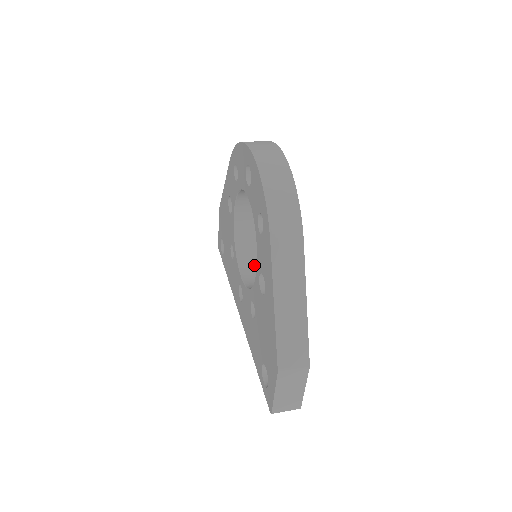
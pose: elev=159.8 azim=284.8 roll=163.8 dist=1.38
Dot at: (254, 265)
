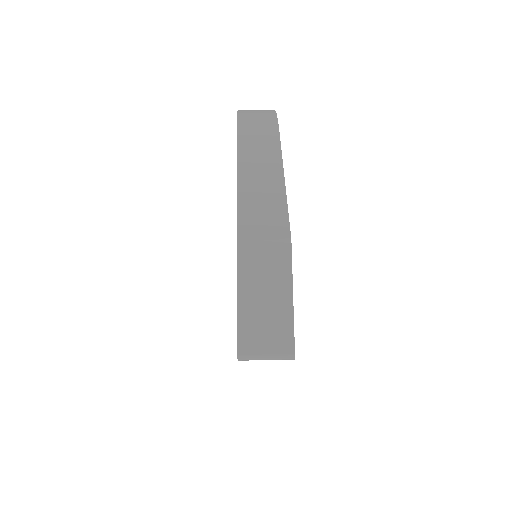
Dot at: occluded
